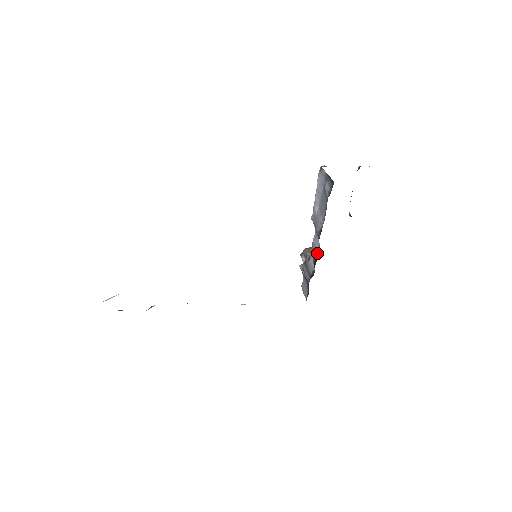
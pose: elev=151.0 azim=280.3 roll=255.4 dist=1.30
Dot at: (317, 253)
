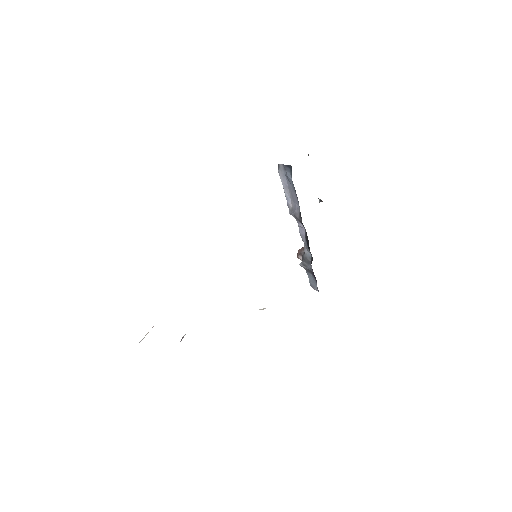
Dot at: (306, 236)
